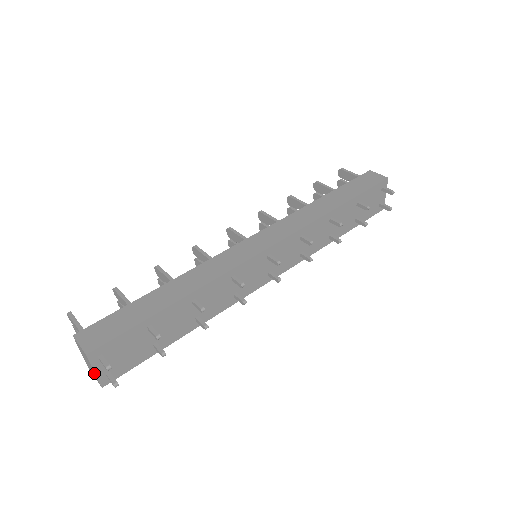
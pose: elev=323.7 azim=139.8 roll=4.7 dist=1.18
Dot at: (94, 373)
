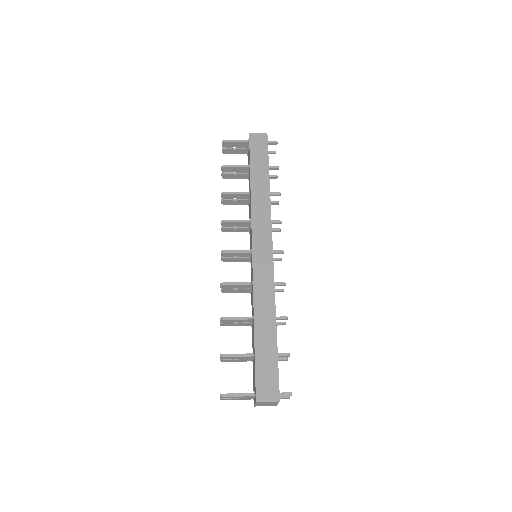
Dot at: occluded
